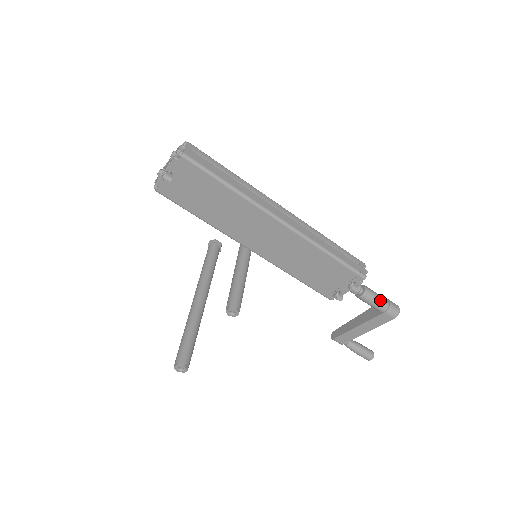
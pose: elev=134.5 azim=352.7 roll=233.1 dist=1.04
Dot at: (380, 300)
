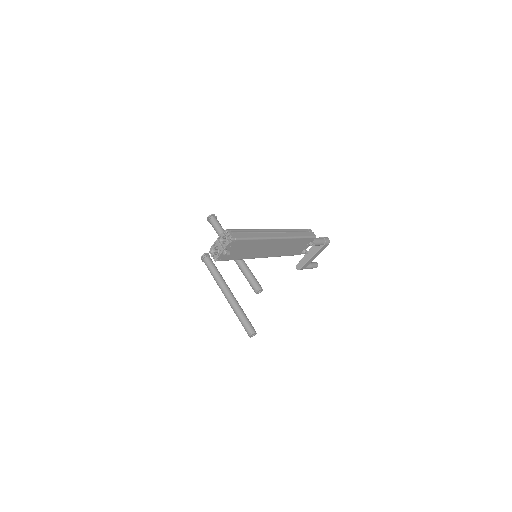
Dot at: (321, 240)
